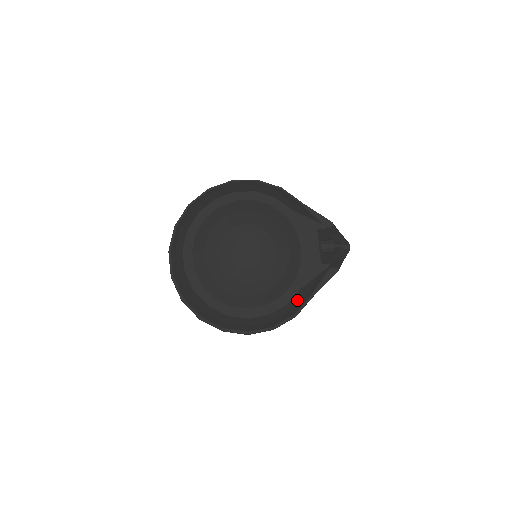
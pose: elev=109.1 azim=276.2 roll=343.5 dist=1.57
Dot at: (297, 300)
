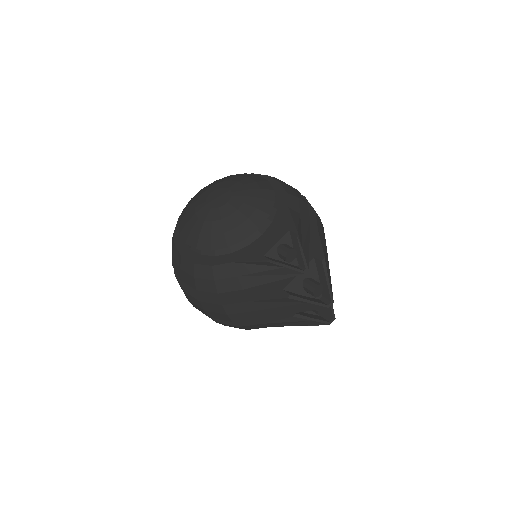
Dot at: (224, 274)
